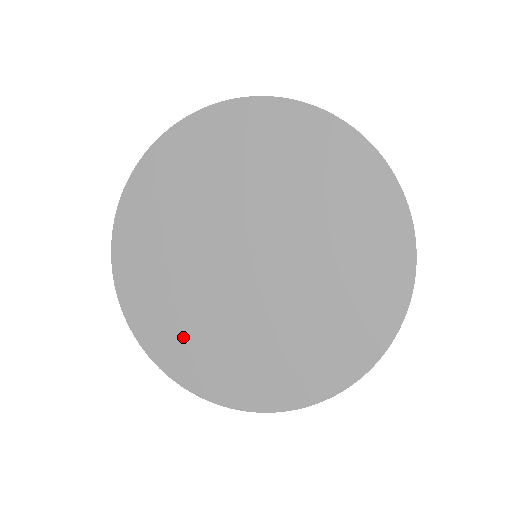
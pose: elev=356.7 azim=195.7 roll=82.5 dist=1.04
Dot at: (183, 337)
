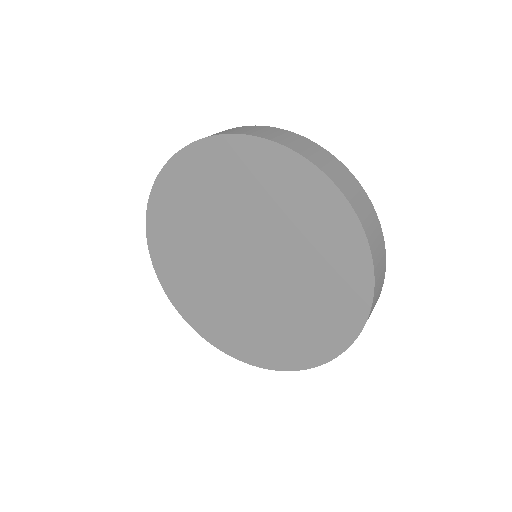
Dot at: (176, 260)
